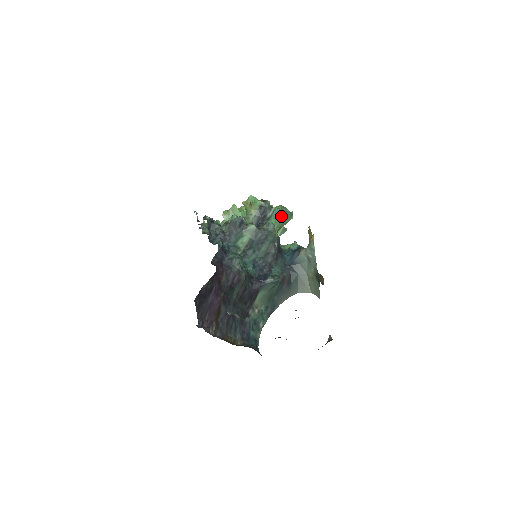
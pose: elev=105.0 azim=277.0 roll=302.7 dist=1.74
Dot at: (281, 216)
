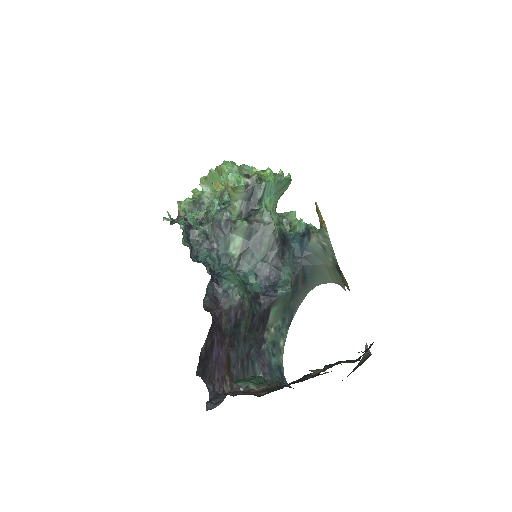
Dot at: (276, 189)
